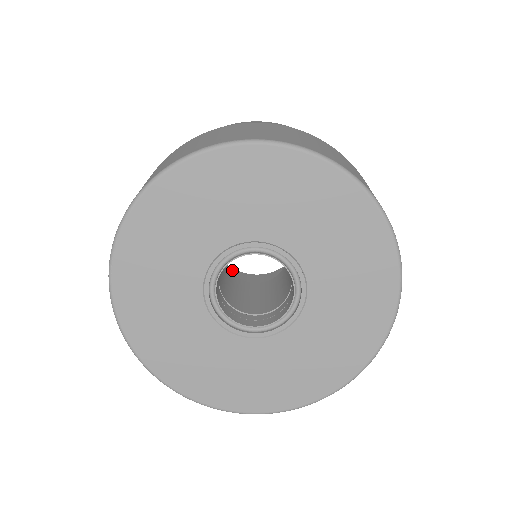
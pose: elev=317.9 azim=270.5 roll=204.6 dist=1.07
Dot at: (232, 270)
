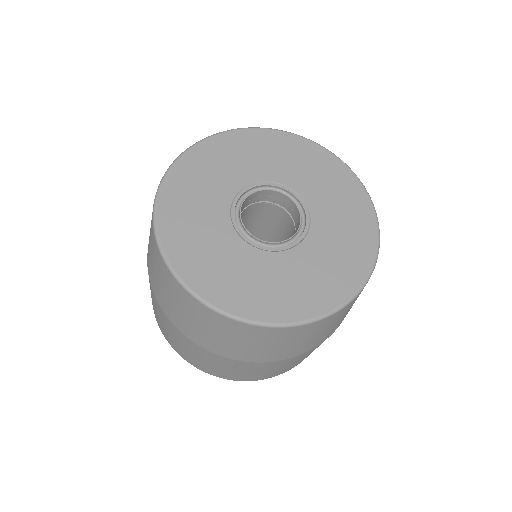
Dot at: occluded
